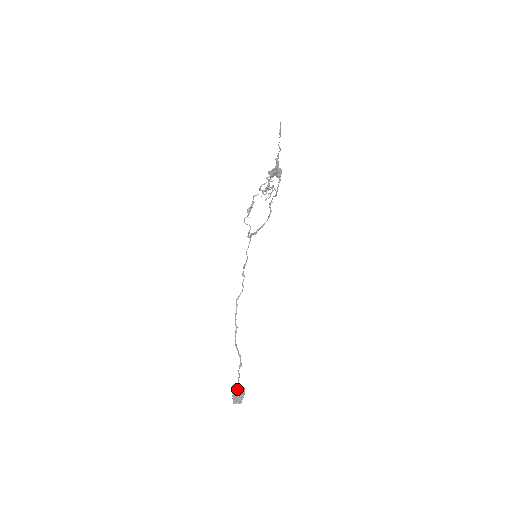
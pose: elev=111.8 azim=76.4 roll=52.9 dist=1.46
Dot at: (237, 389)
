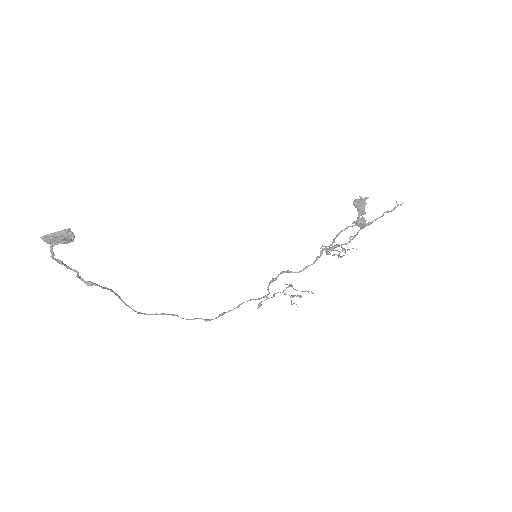
Dot at: occluded
